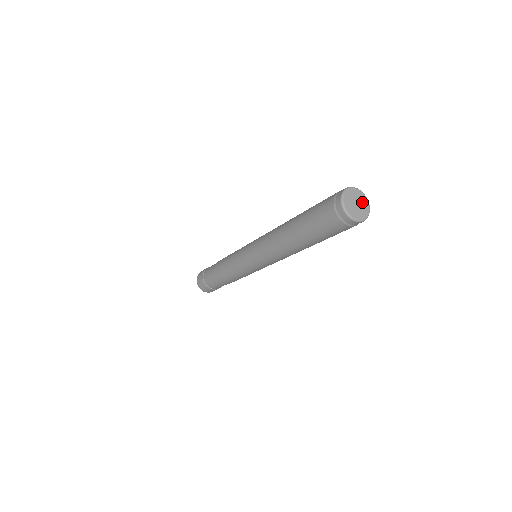
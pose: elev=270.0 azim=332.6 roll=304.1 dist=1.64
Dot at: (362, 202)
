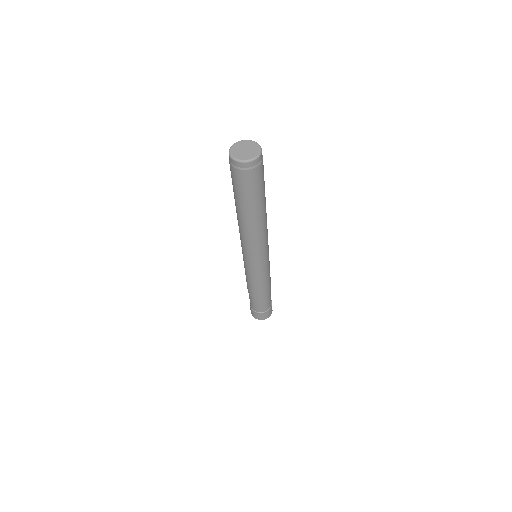
Dot at: (247, 145)
